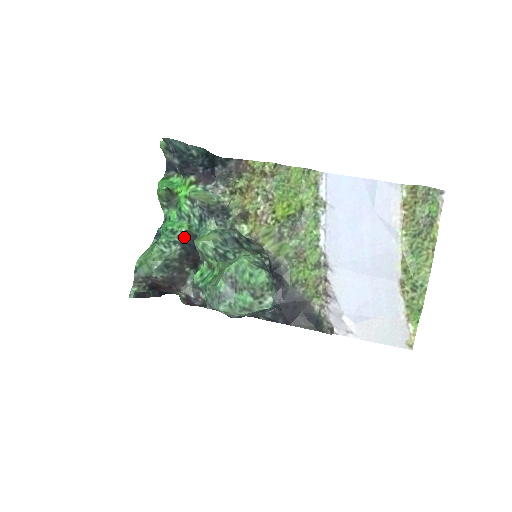
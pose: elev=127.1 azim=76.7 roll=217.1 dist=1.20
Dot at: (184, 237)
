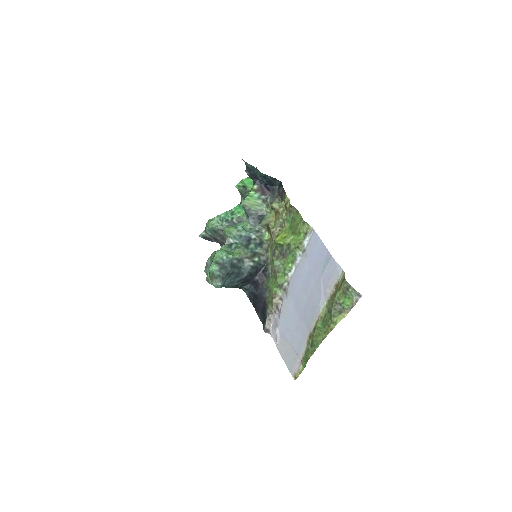
Dot at: (235, 220)
